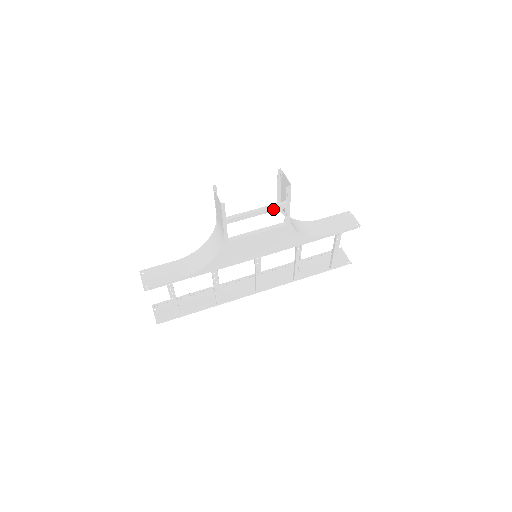
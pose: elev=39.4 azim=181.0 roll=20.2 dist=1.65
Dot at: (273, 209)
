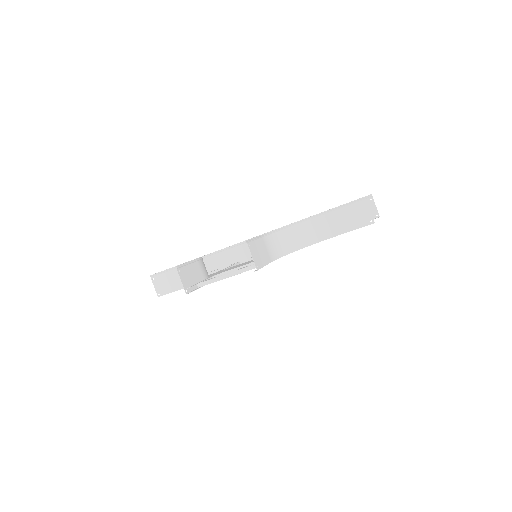
Dot at: (248, 270)
